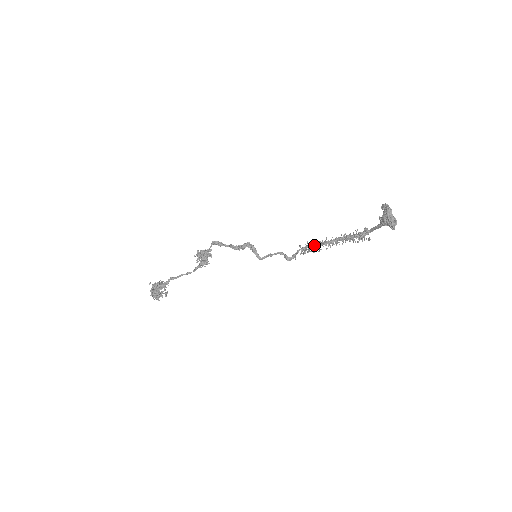
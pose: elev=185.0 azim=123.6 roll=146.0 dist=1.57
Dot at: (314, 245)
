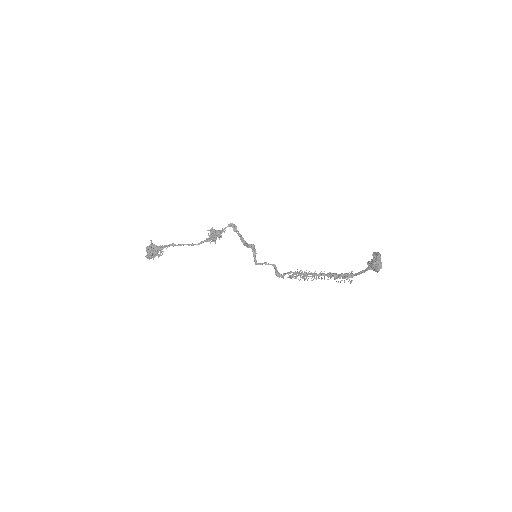
Dot at: (303, 273)
